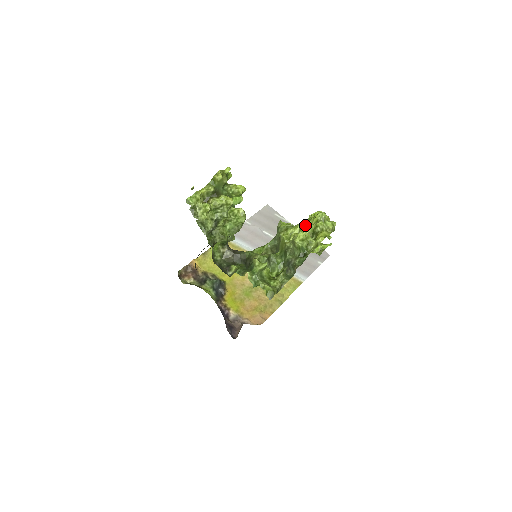
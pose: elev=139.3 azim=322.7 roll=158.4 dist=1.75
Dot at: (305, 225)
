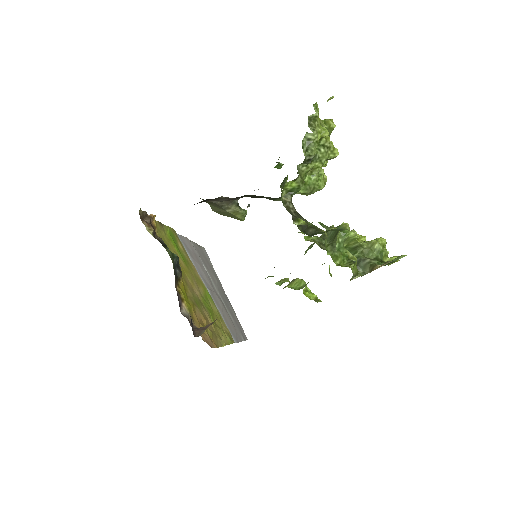
Dot at: occluded
